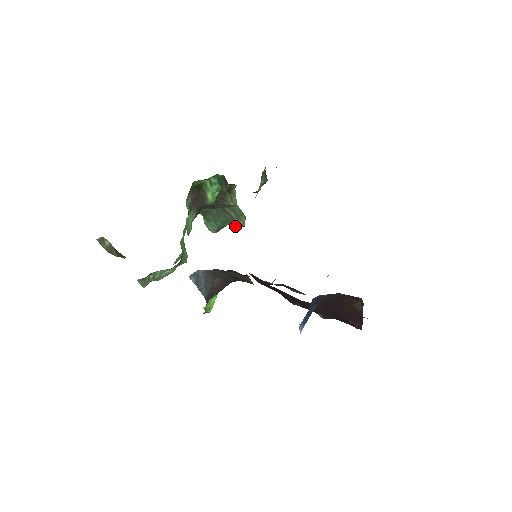
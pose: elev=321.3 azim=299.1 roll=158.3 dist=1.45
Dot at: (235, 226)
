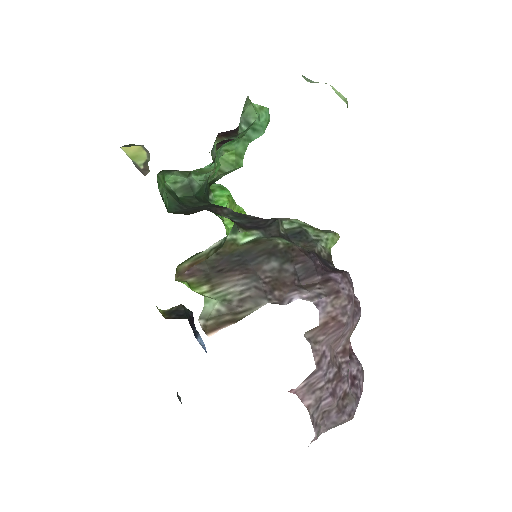
Dot at: occluded
